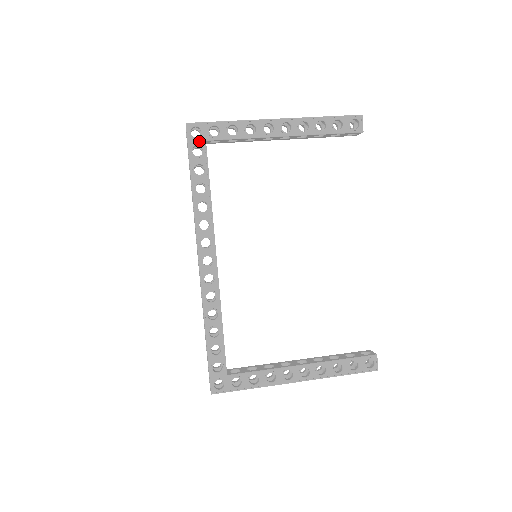
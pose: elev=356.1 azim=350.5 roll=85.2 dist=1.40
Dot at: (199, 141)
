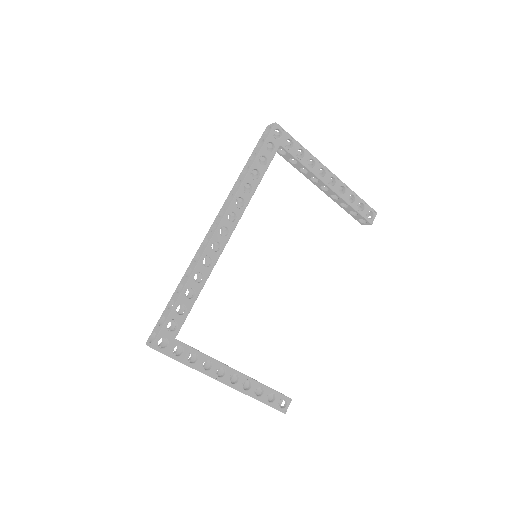
Dot at: (276, 141)
